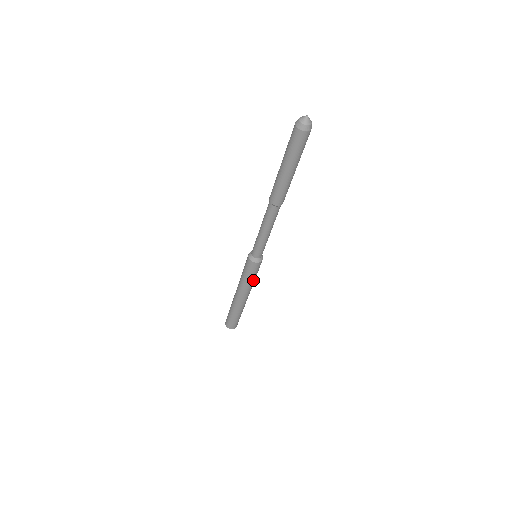
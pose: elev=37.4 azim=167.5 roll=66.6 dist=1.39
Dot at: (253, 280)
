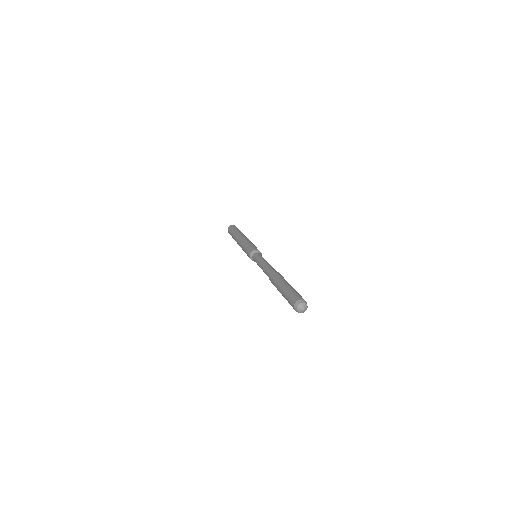
Dot at: occluded
